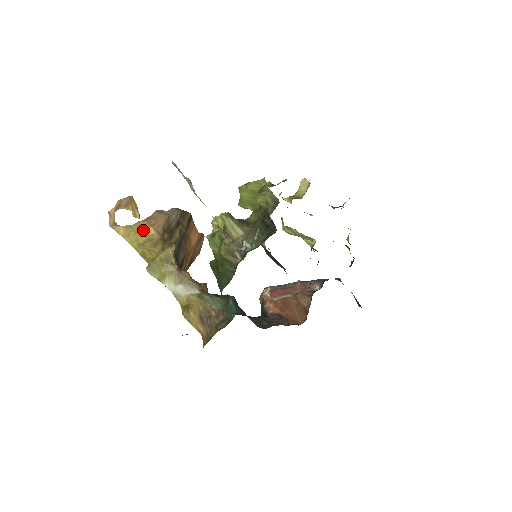
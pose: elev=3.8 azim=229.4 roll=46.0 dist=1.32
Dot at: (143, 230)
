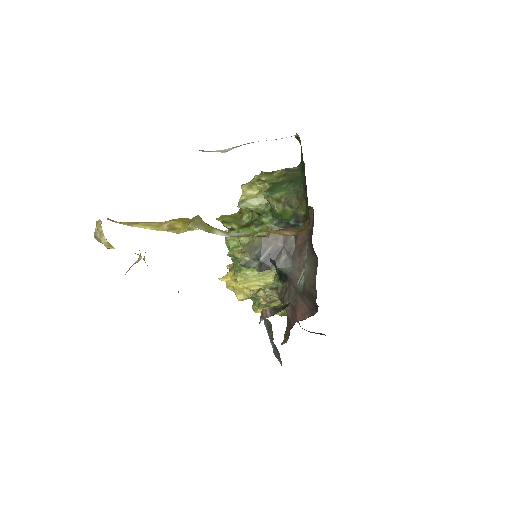
Dot at: occluded
